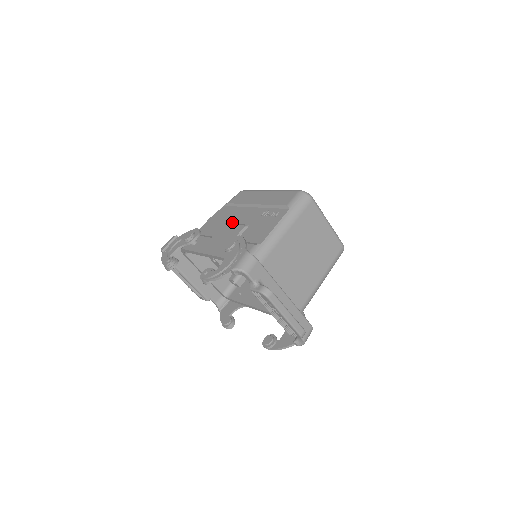
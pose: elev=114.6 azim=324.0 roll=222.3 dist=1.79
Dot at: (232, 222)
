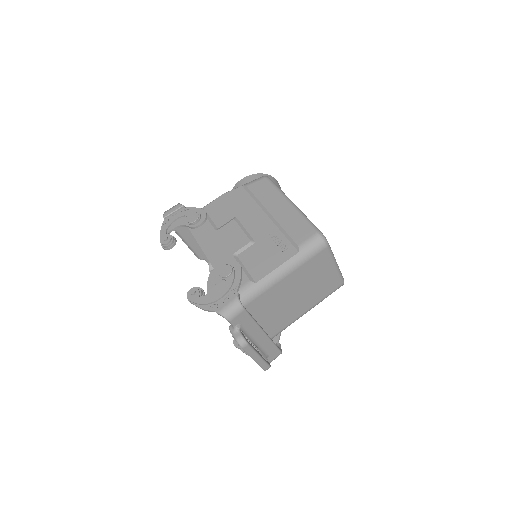
Dot at: (241, 222)
